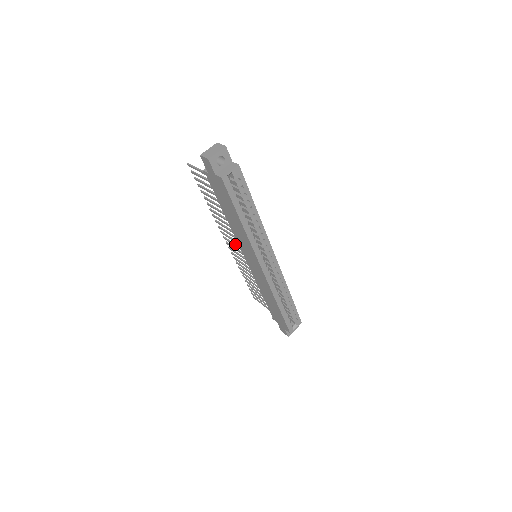
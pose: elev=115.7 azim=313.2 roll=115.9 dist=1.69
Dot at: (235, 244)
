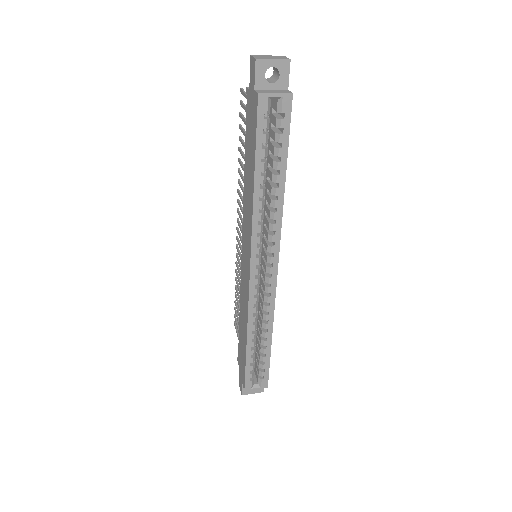
Dot at: occluded
